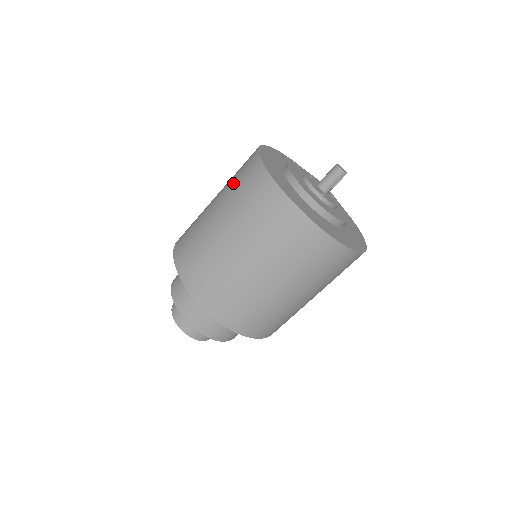
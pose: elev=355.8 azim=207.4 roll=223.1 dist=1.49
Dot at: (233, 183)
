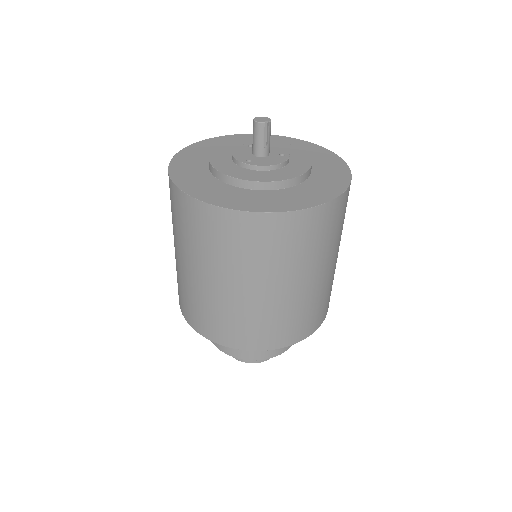
Dot at: occluded
